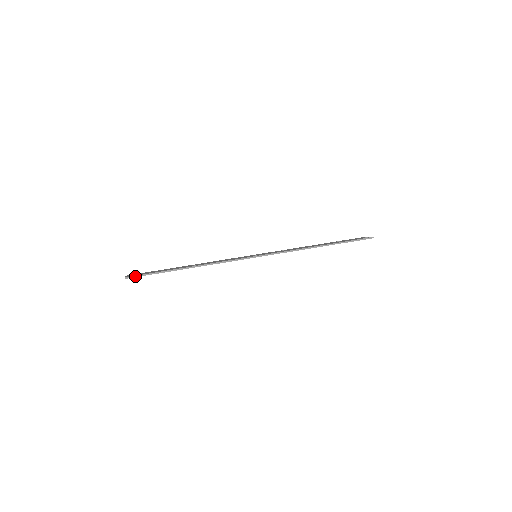
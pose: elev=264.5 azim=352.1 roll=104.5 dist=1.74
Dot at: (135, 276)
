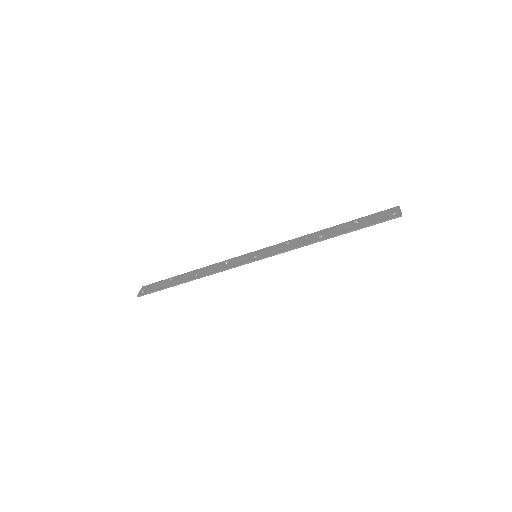
Dot at: (145, 294)
